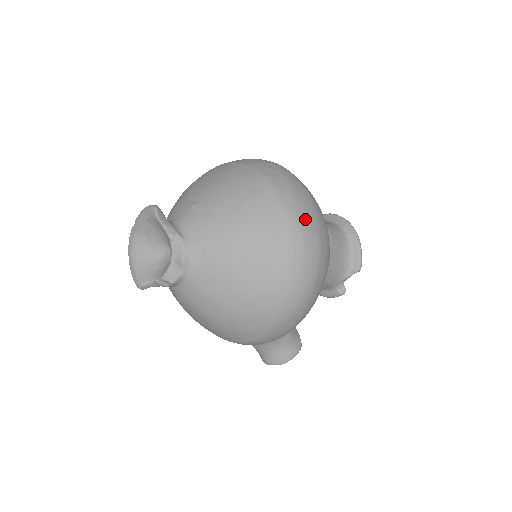
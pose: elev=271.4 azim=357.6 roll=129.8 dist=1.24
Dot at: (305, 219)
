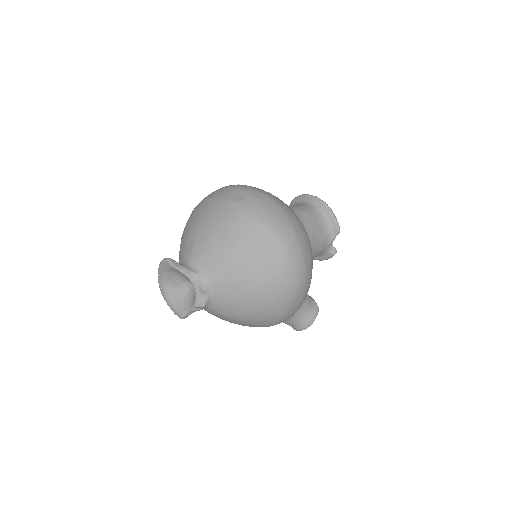
Dot at: (277, 222)
